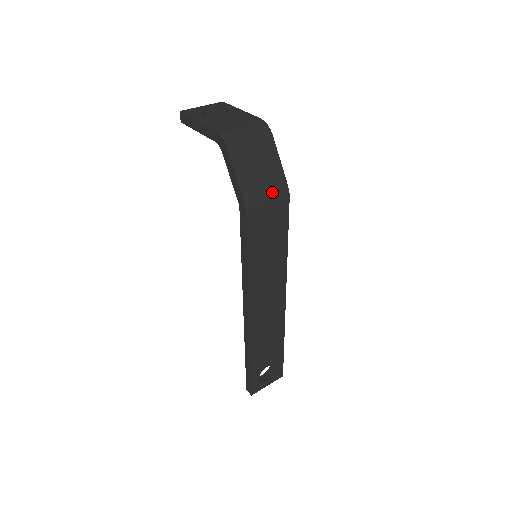
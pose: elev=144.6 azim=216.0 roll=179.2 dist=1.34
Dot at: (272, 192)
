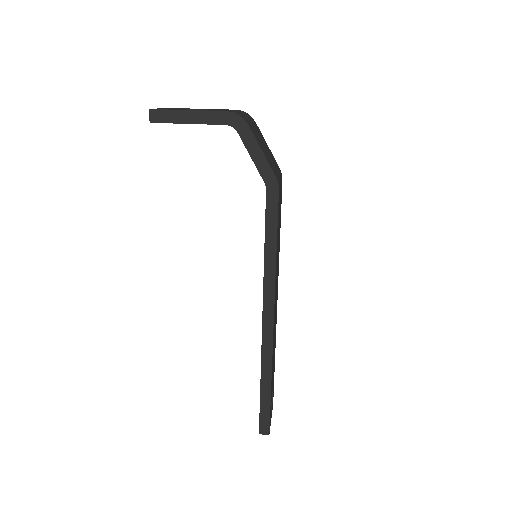
Dot at: (278, 172)
